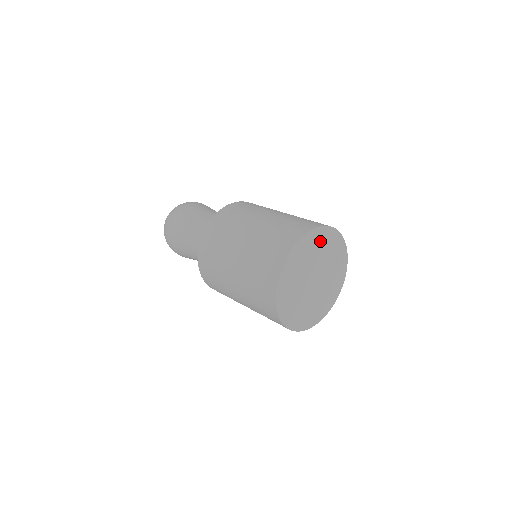
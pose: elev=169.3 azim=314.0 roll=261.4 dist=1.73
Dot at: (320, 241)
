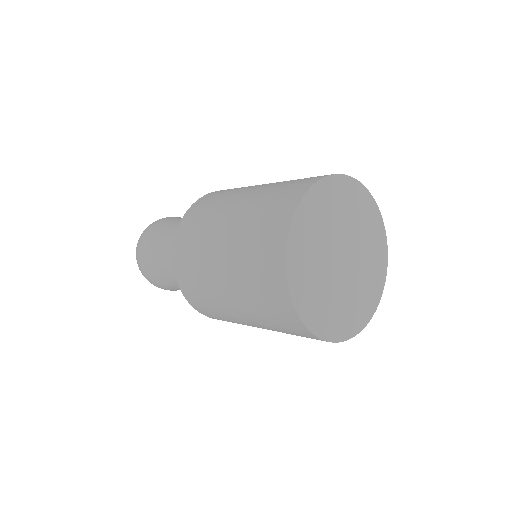
Dot at: (309, 227)
